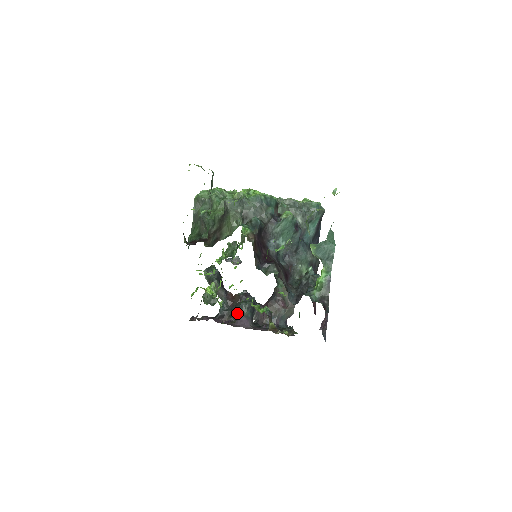
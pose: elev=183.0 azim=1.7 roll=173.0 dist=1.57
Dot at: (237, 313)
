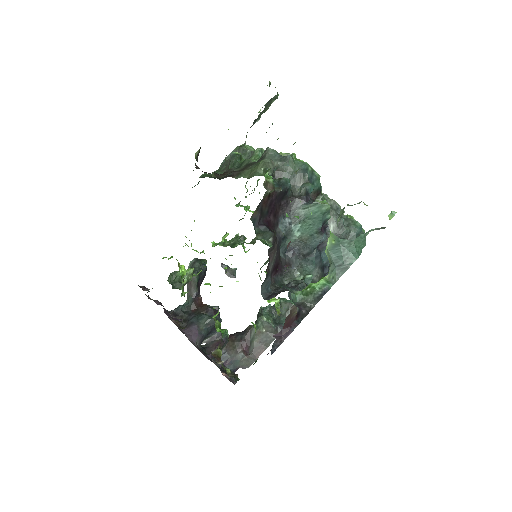
Dot at: (193, 321)
